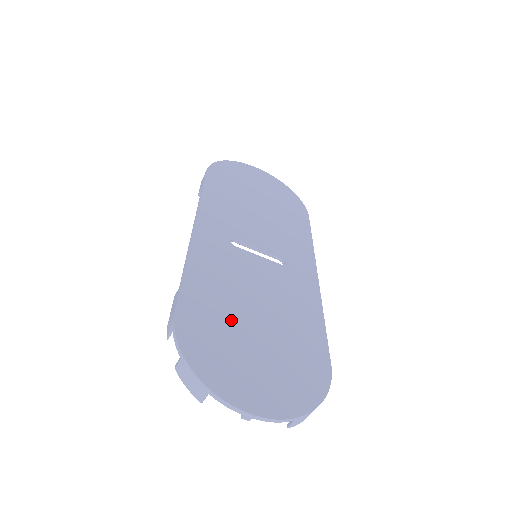
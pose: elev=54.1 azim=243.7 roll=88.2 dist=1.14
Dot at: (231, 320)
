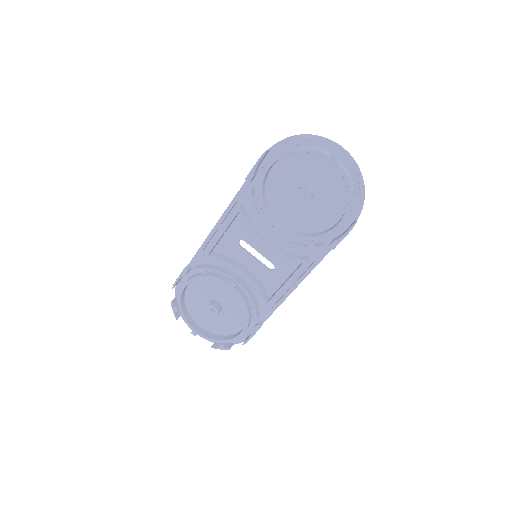
Dot at: (288, 186)
